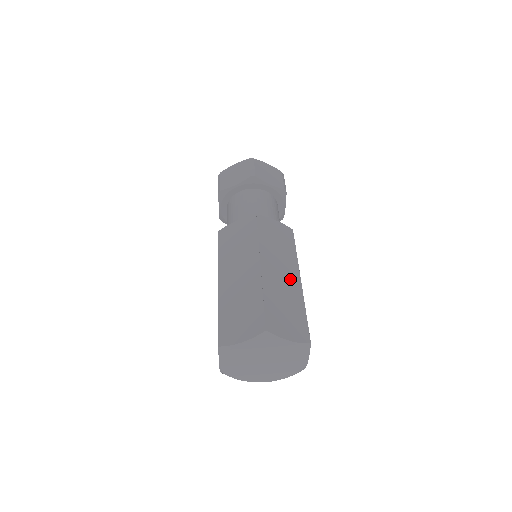
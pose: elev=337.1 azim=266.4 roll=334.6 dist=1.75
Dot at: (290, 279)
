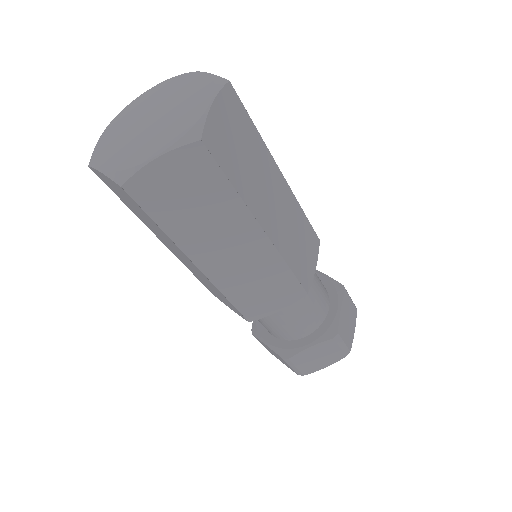
Dot at: occluded
